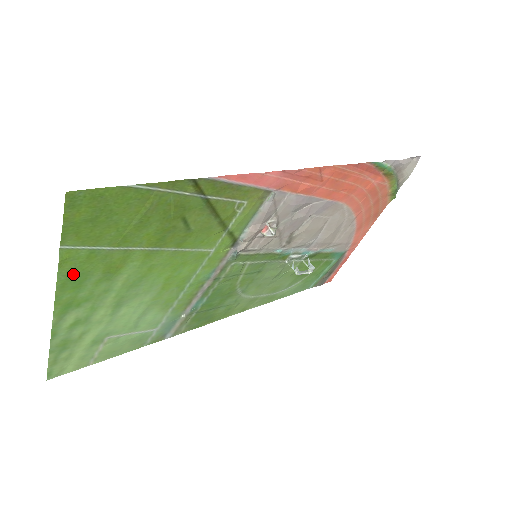
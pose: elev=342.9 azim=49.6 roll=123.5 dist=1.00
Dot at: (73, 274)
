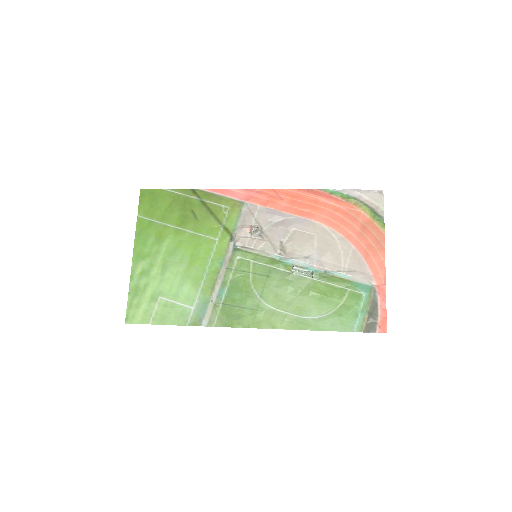
Dot at: (142, 233)
